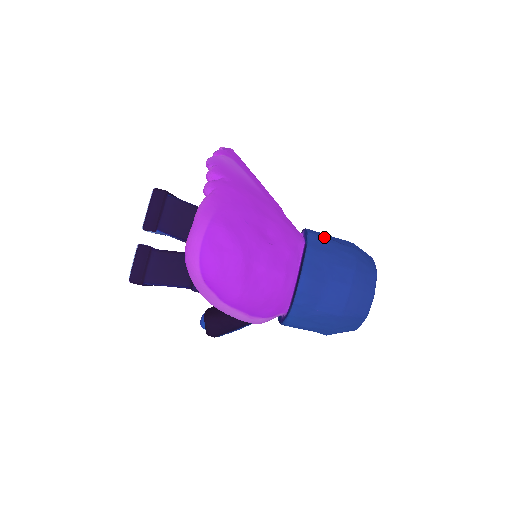
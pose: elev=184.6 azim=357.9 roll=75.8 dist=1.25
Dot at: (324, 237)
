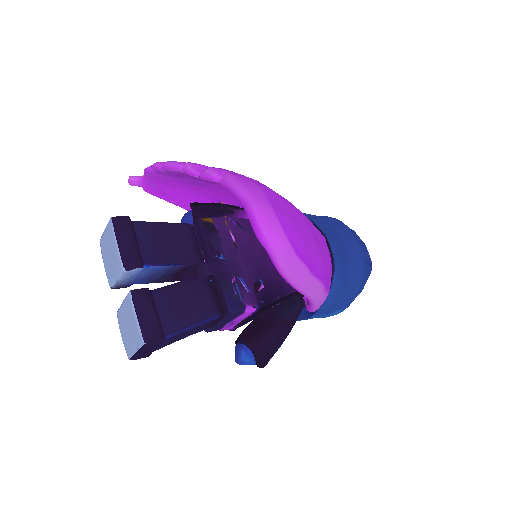
Dot at: occluded
